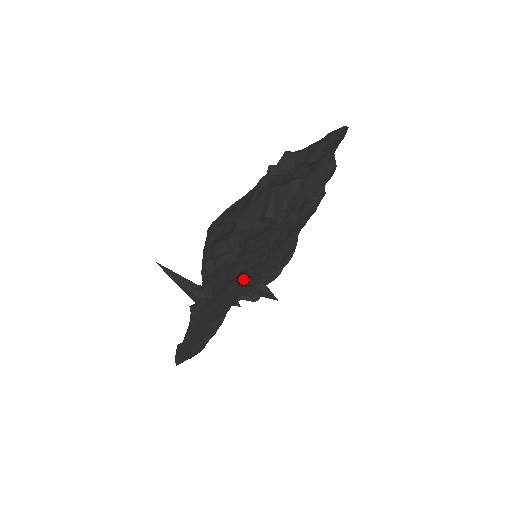
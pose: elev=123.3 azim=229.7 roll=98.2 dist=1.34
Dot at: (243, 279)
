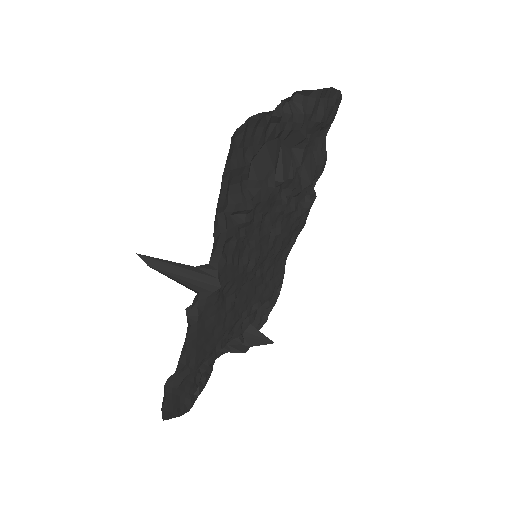
Dot at: (239, 296)
